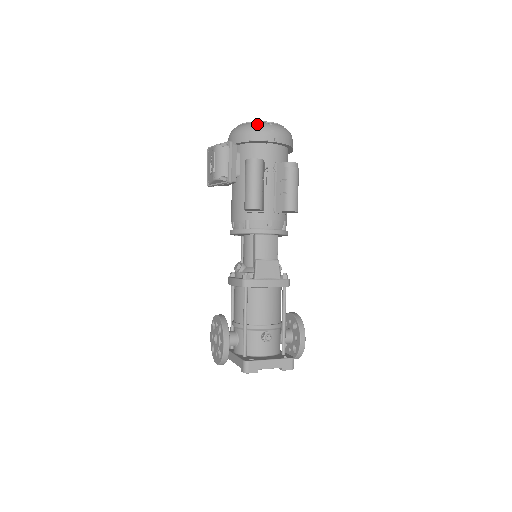
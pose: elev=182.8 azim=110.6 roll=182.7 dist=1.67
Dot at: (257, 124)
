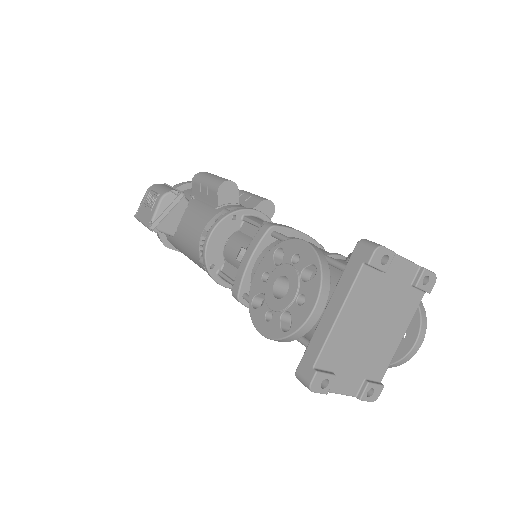
Dot at: occluded
